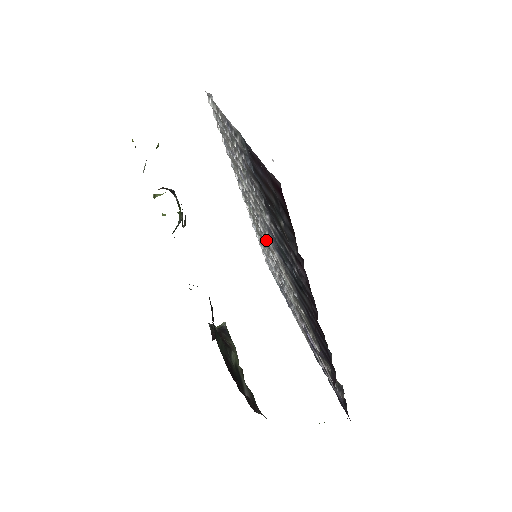
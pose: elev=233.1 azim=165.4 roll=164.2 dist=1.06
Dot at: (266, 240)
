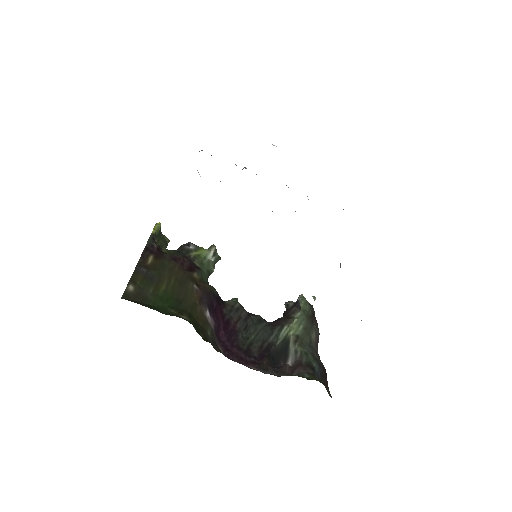
Dot at: occluded
